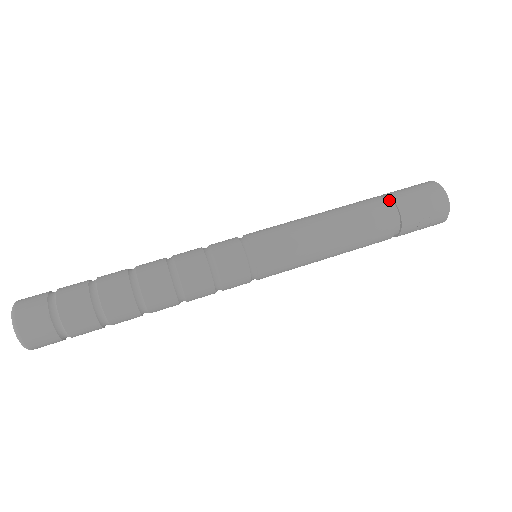
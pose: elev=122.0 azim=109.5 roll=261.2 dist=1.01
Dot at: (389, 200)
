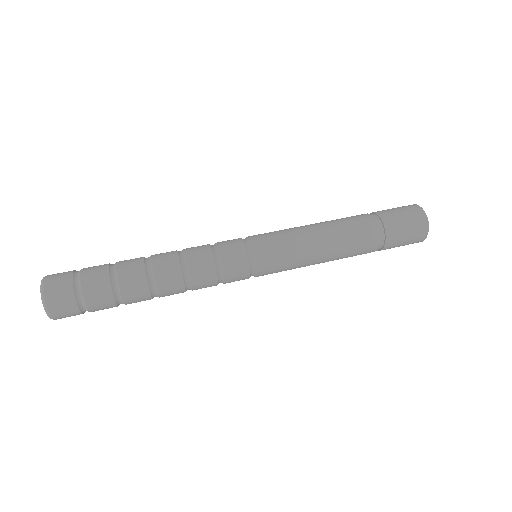
Dot at: (376, 217)
